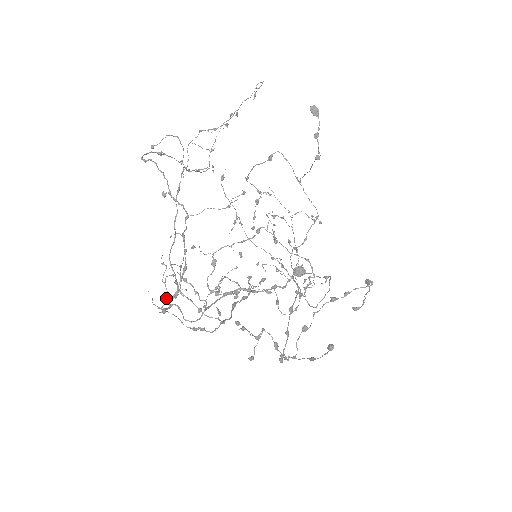
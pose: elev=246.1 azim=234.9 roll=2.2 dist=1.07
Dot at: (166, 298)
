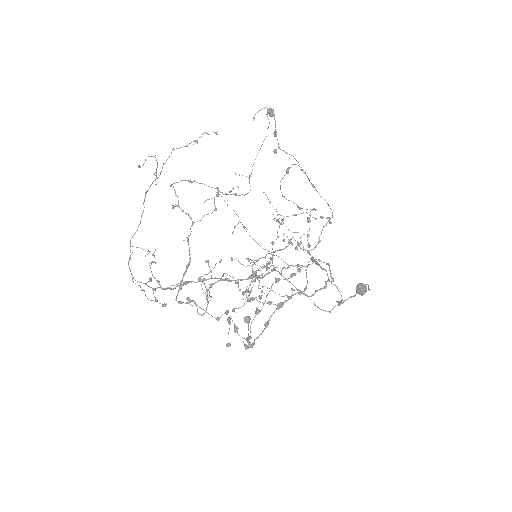
Dot at: occluded
